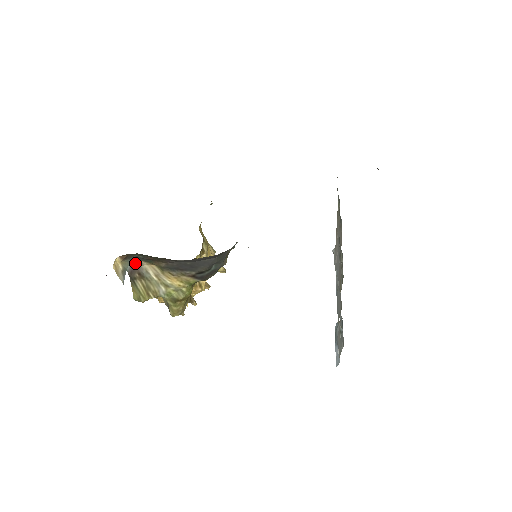
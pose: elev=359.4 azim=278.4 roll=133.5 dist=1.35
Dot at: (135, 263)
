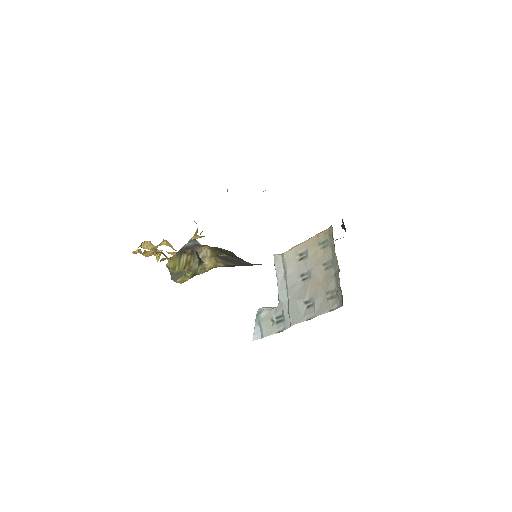
Dot at: (201, 245)
